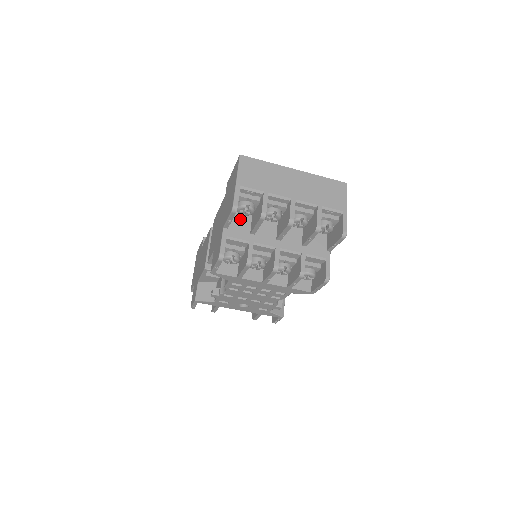
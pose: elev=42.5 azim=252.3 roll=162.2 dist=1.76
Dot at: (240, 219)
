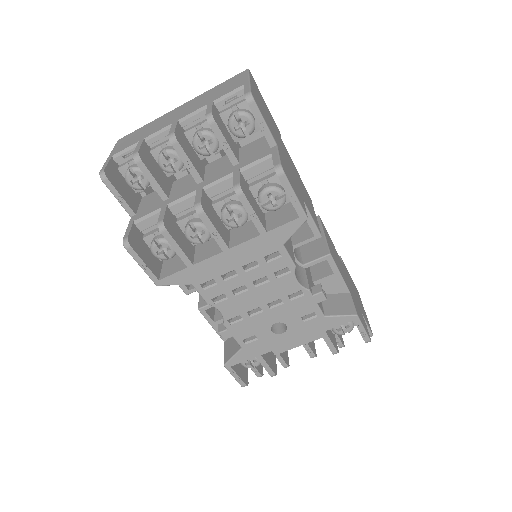
Dot at: (152, 199)
